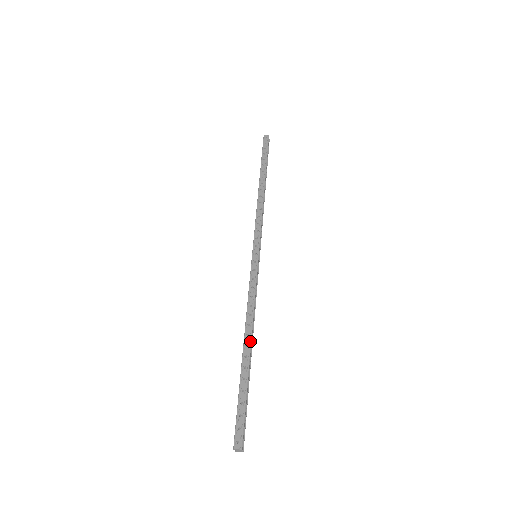
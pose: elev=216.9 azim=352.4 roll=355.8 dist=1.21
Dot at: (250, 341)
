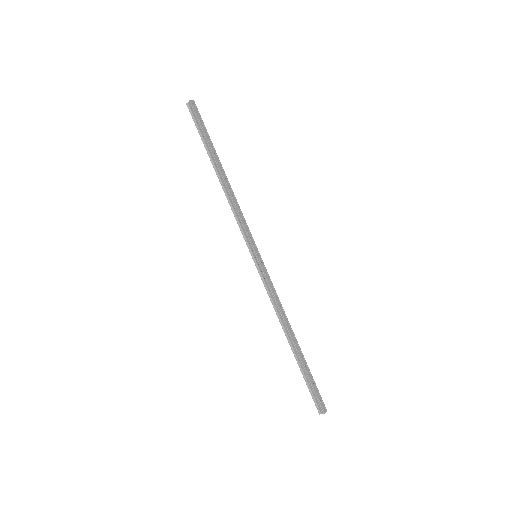
Dot at: (294, 335)
